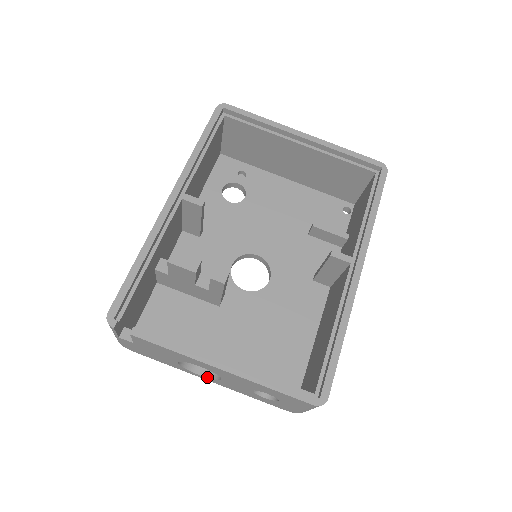
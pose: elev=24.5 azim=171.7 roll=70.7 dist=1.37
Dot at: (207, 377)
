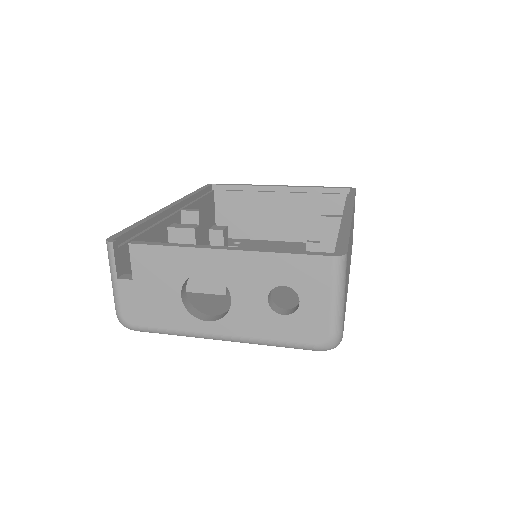
Dot at: (216, 320)
